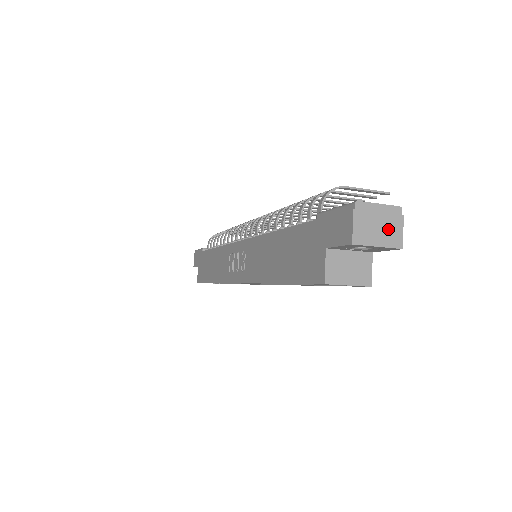
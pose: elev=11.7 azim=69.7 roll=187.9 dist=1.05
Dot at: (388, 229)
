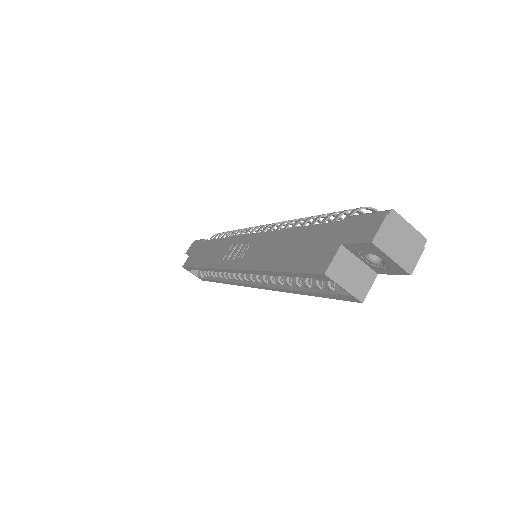
Dot at: (407, 250)
